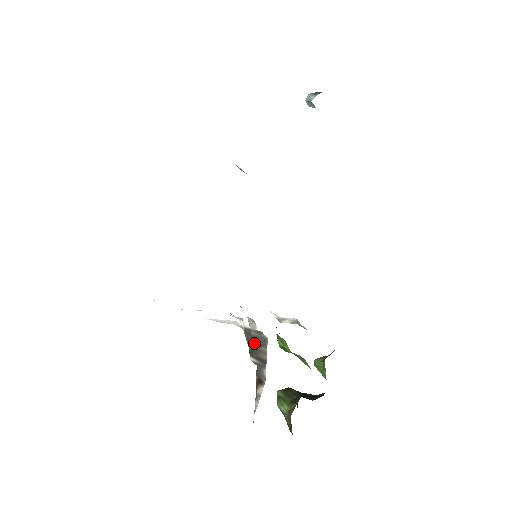
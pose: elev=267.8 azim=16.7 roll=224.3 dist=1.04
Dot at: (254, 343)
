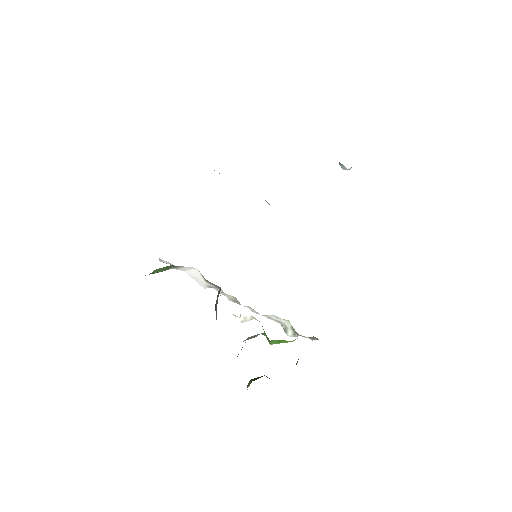
Dot at: occluded
